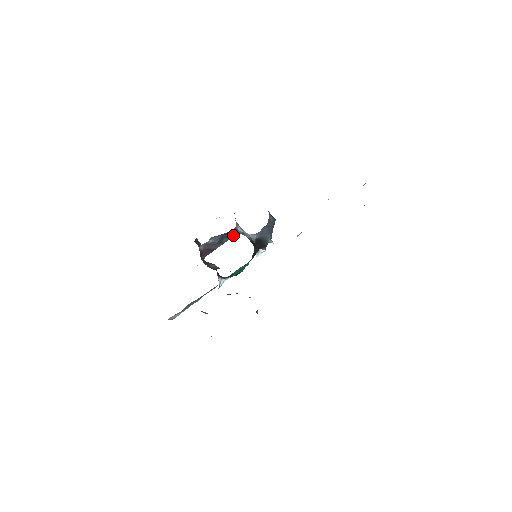
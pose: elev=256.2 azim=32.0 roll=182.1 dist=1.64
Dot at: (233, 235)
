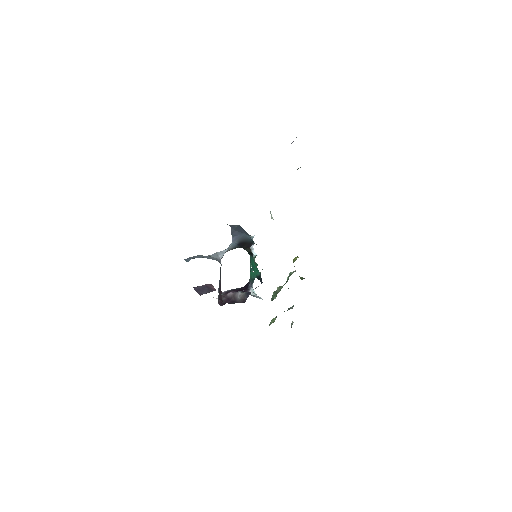
Dot at: occluded
